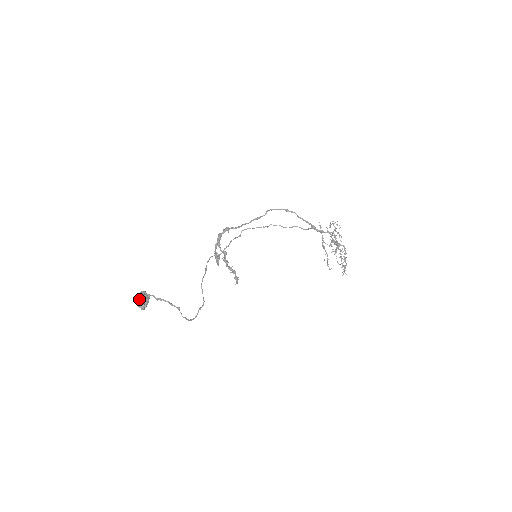
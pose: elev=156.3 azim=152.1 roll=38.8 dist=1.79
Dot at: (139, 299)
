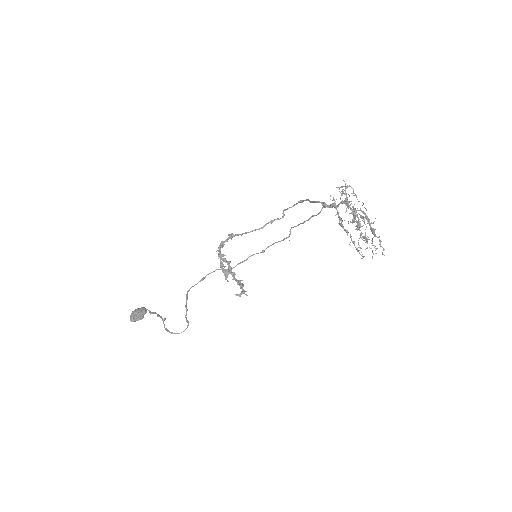
Dot at: occluded
